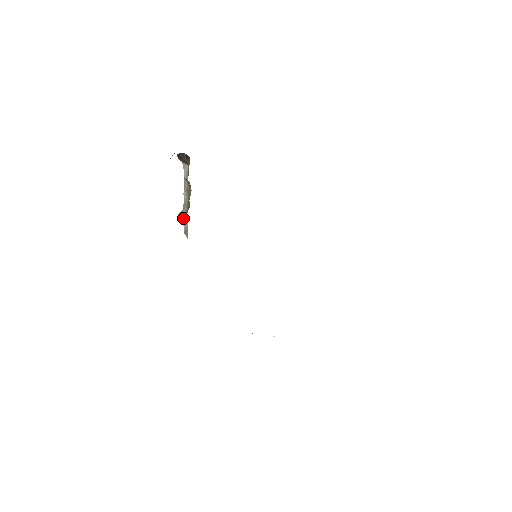
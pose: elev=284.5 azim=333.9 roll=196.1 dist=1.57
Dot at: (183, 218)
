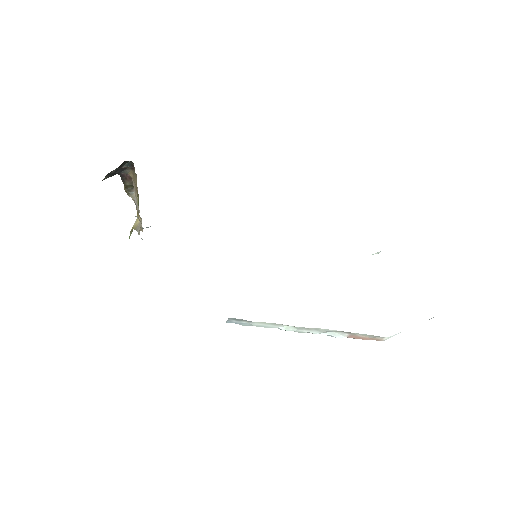
Dot at: (136, 226)
